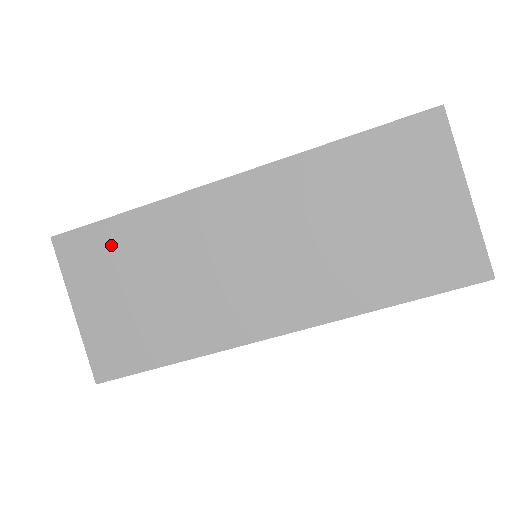
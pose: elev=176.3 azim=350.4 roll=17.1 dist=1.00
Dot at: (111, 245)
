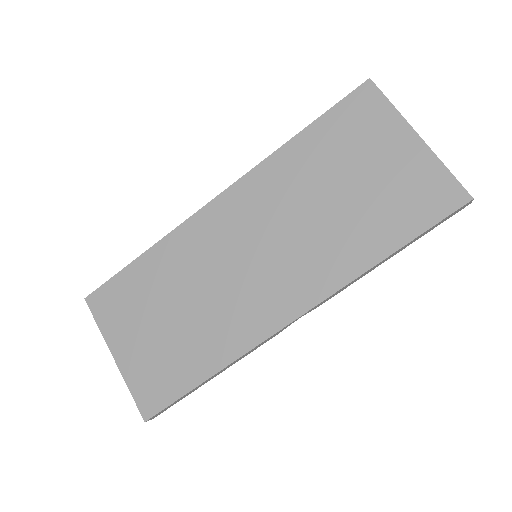
Dot at: (133, 288)
